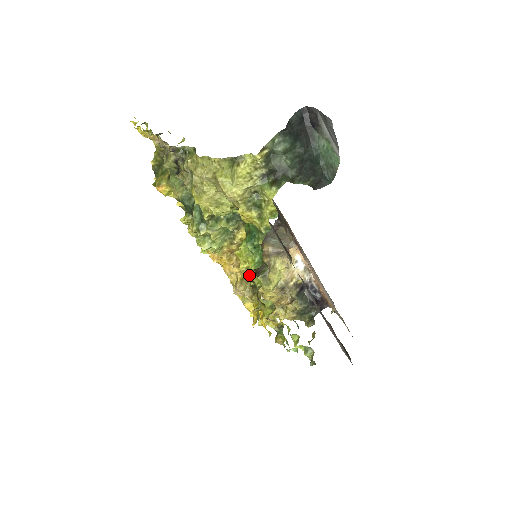
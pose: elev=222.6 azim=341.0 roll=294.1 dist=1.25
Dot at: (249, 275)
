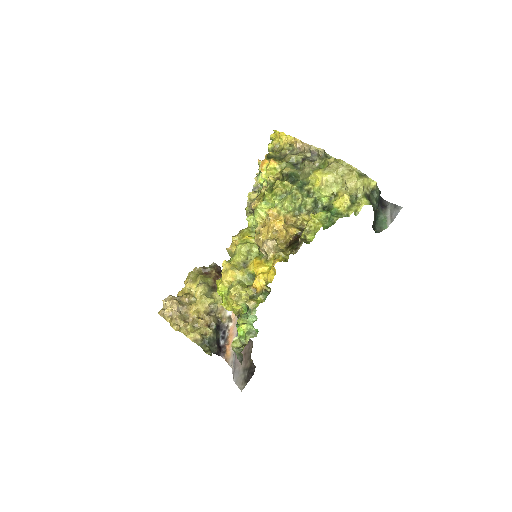
Dot at: (305, 232)
